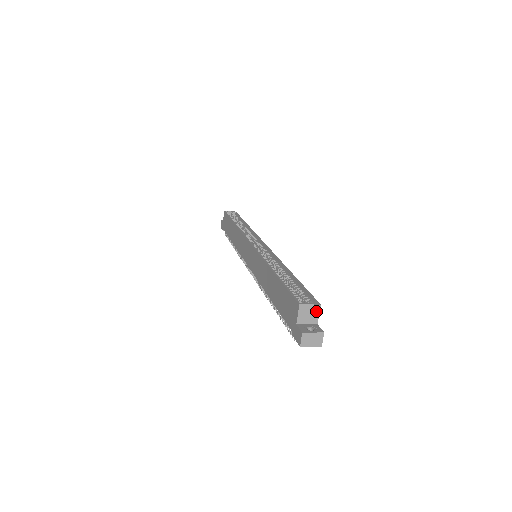
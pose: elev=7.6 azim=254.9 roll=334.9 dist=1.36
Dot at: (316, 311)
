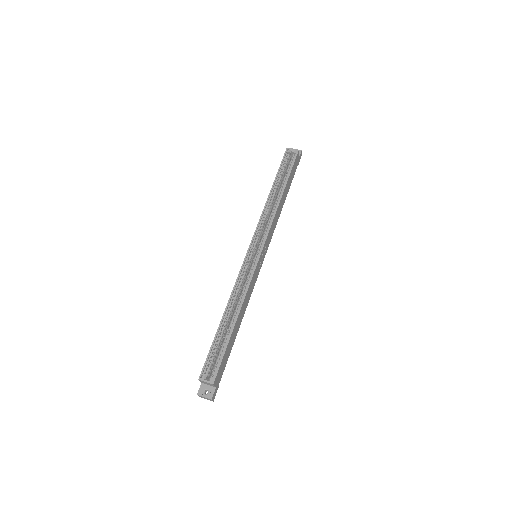
Dot at: (212, 384)
